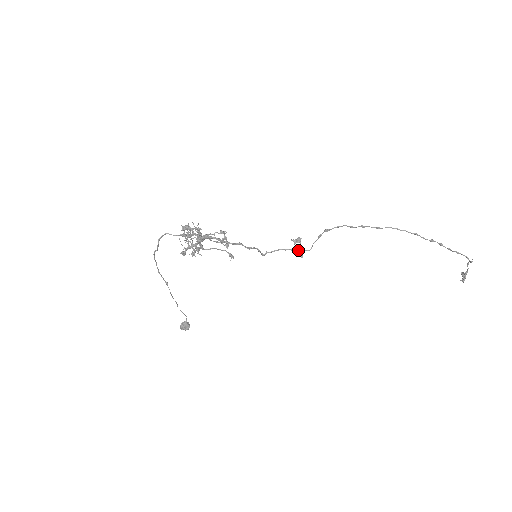
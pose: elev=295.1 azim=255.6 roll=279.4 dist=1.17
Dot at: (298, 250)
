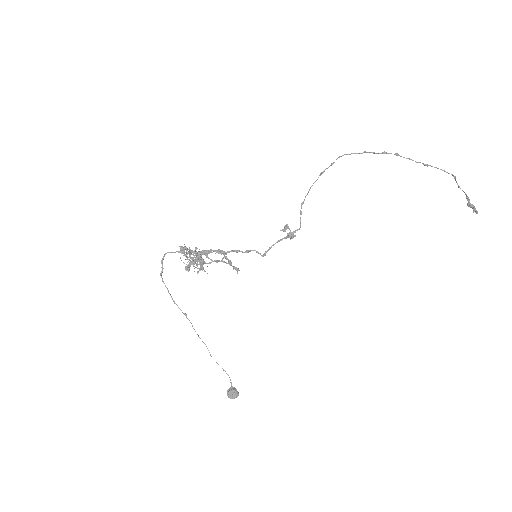
Dot at: (289, 233)
